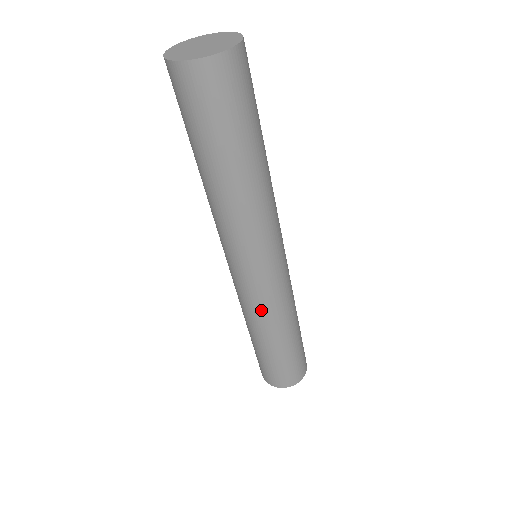
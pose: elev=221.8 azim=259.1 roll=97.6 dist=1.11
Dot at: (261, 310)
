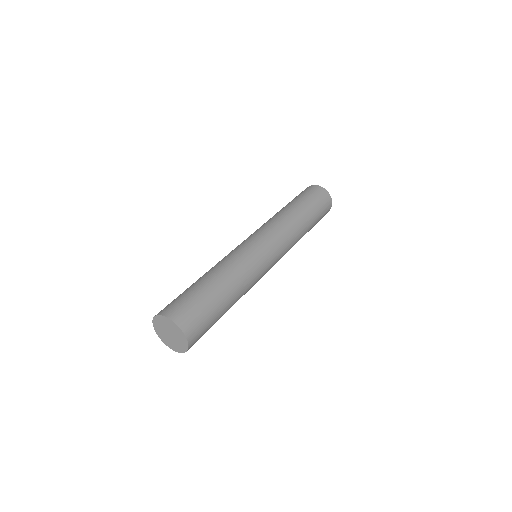
Dot at: (244, 261)
